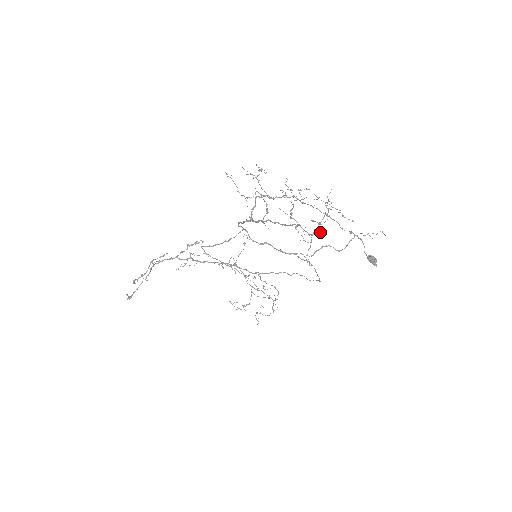
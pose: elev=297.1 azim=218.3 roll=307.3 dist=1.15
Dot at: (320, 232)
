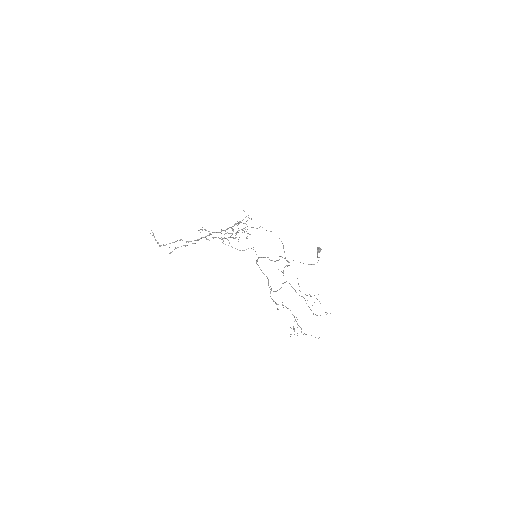
Dot at: occluded
